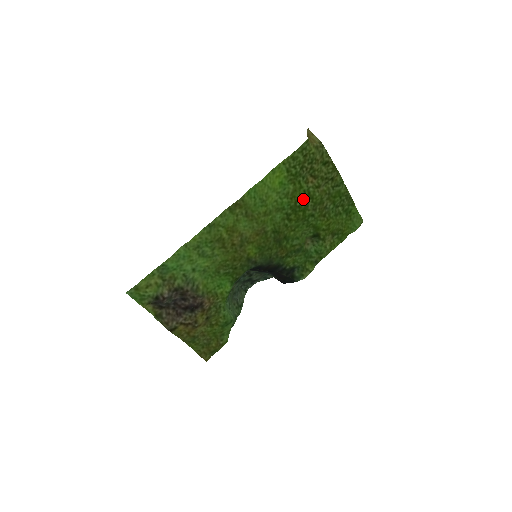
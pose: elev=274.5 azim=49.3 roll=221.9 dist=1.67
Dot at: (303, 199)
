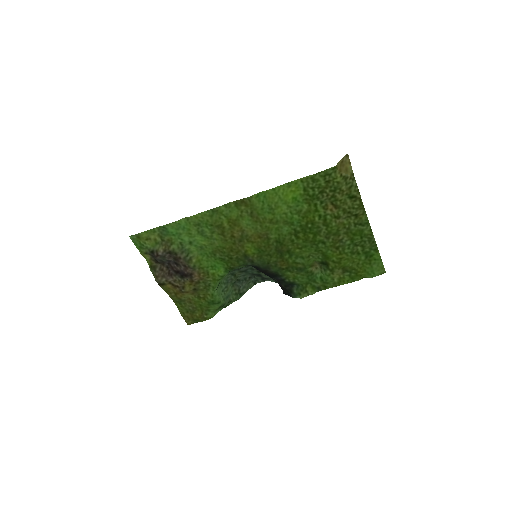
Dot at: (317, 223)
